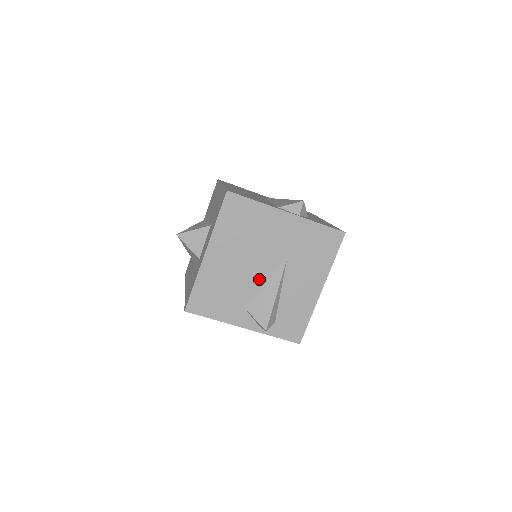
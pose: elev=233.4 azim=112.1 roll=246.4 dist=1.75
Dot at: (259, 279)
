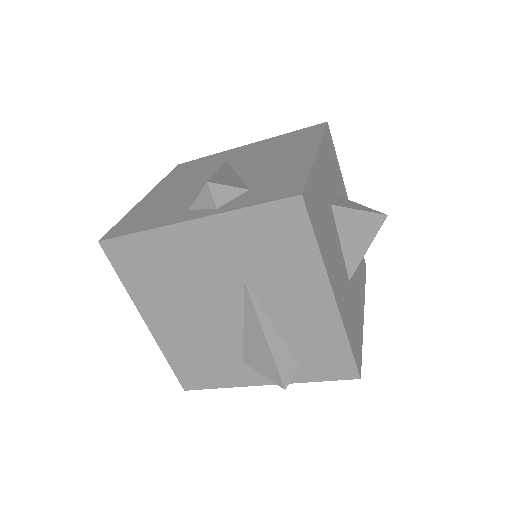
Dot at: (232, 324)
